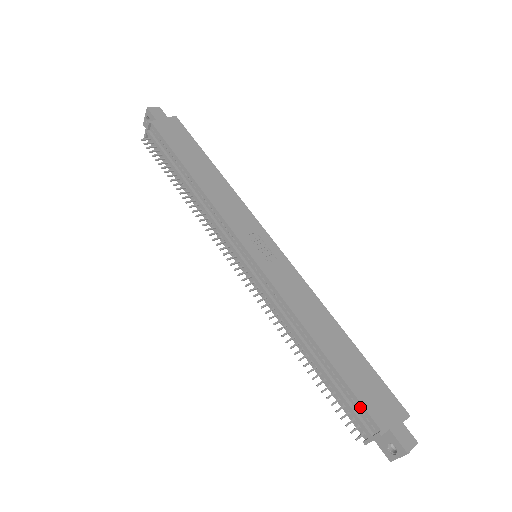
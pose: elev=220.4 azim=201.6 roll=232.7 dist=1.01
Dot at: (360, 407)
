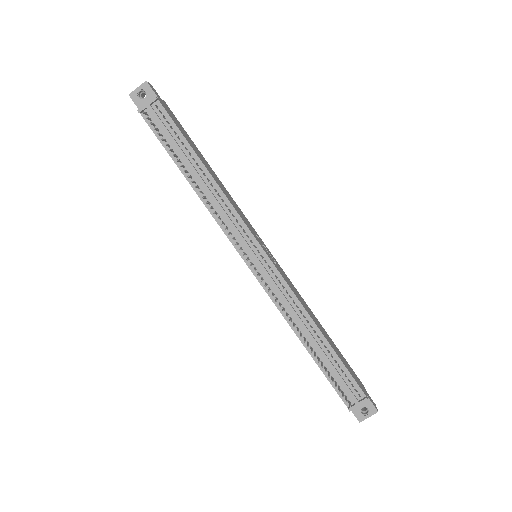
Dot at: (352, 381)
